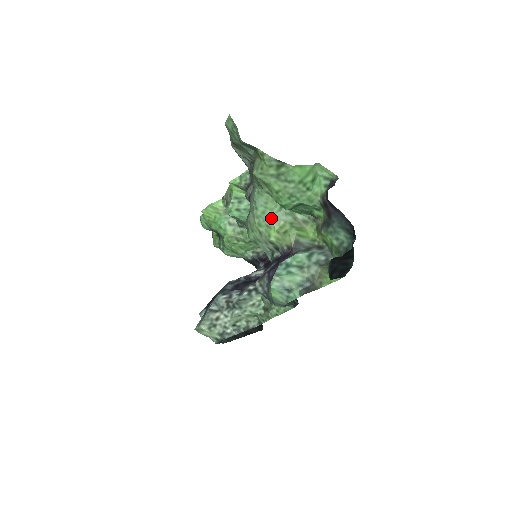
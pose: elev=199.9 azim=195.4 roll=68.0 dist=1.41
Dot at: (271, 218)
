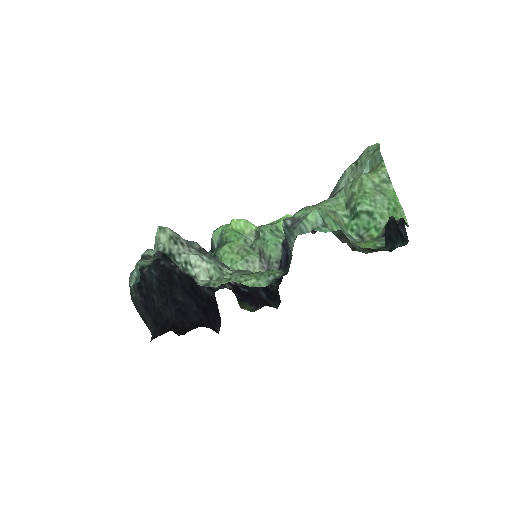
Dot at: (333, 212)
